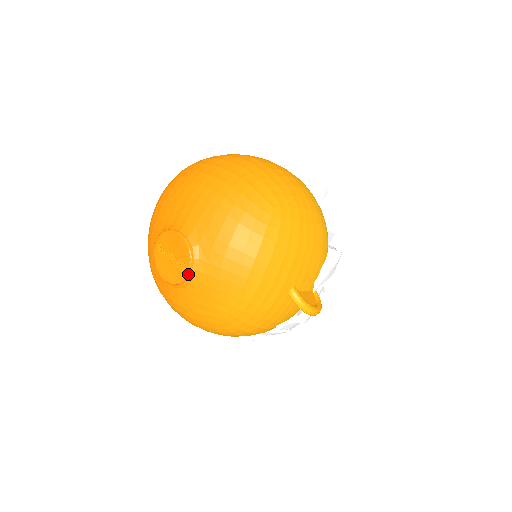
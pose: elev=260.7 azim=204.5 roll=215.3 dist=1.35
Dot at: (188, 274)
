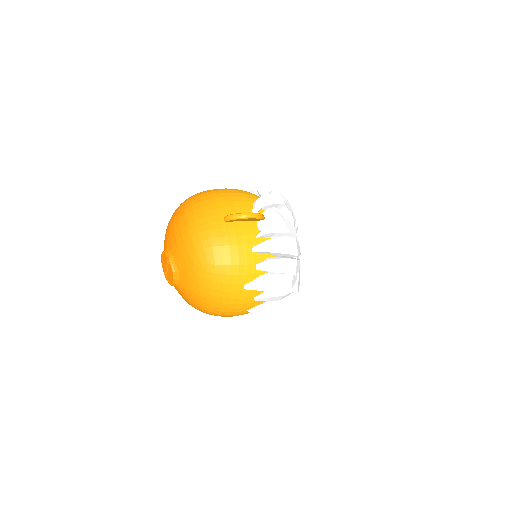
Dot at: (170, 262)
